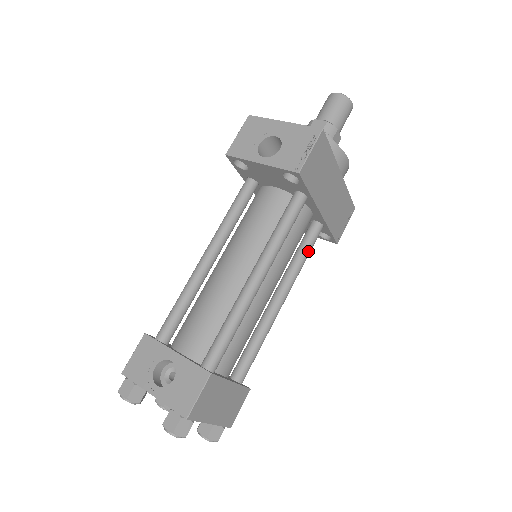
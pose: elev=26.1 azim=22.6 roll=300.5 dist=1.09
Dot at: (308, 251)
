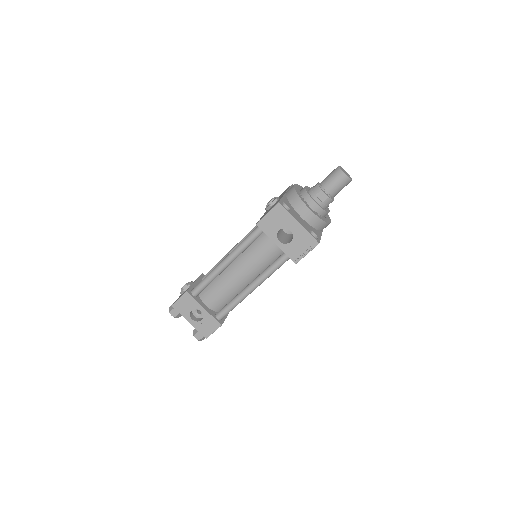
Dot at: occluded
